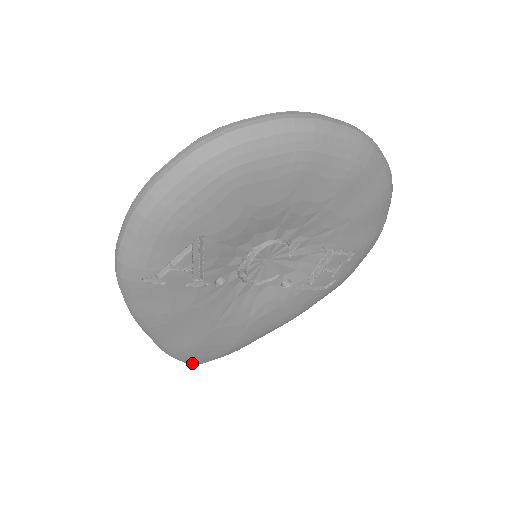
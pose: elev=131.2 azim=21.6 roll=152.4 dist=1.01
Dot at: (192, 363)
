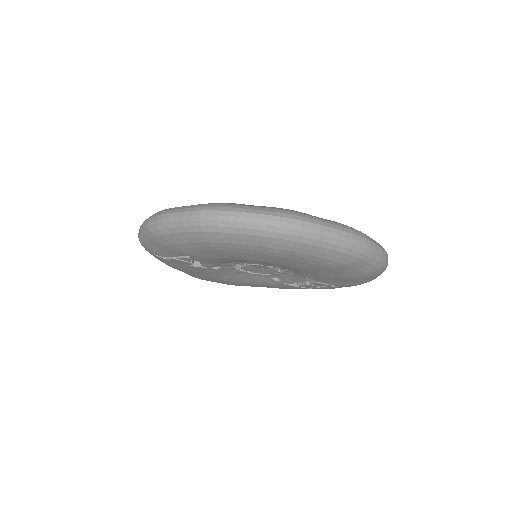
Dot at: occluded
